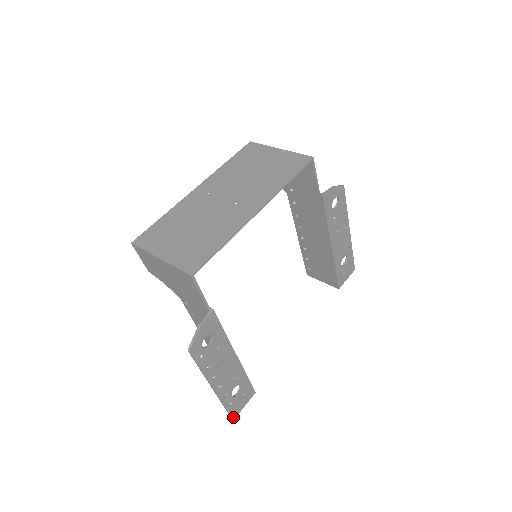
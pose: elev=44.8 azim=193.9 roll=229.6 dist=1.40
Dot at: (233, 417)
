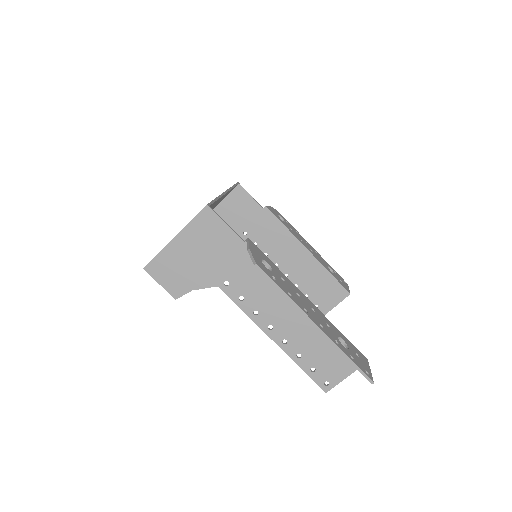
Dot at: (370, 379)
